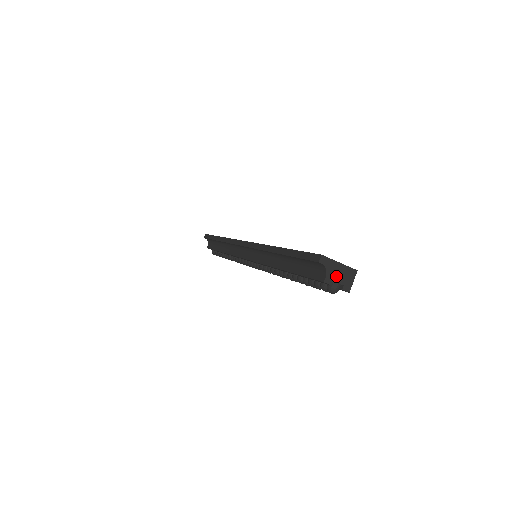
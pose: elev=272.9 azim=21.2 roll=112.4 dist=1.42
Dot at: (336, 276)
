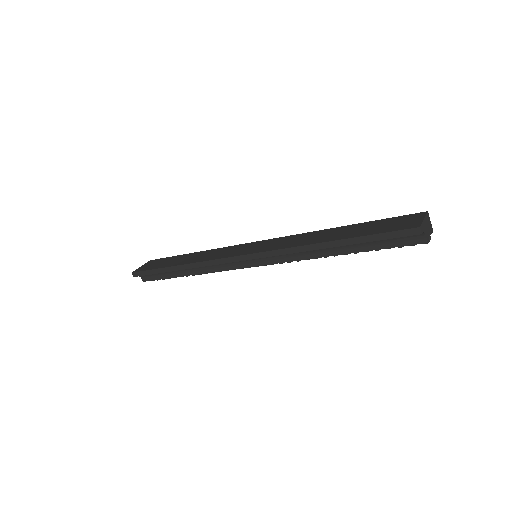
Dot at: (427, 230)
